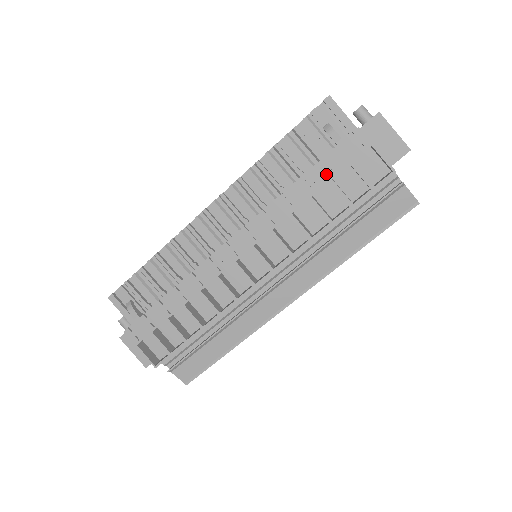
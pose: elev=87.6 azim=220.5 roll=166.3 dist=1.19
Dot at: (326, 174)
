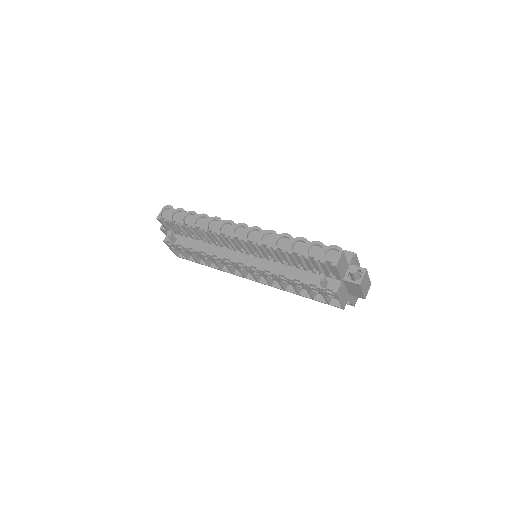
Dot at: (307, 288)
